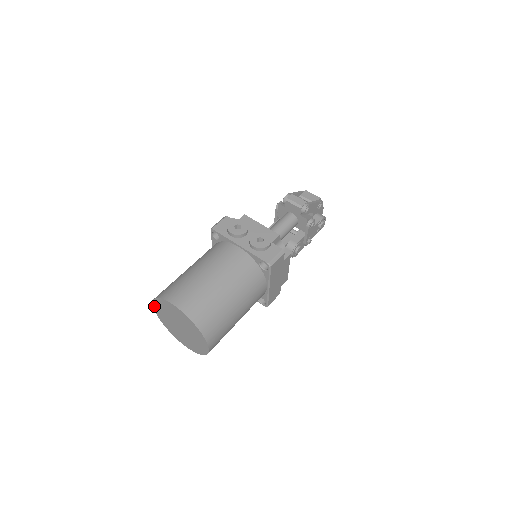
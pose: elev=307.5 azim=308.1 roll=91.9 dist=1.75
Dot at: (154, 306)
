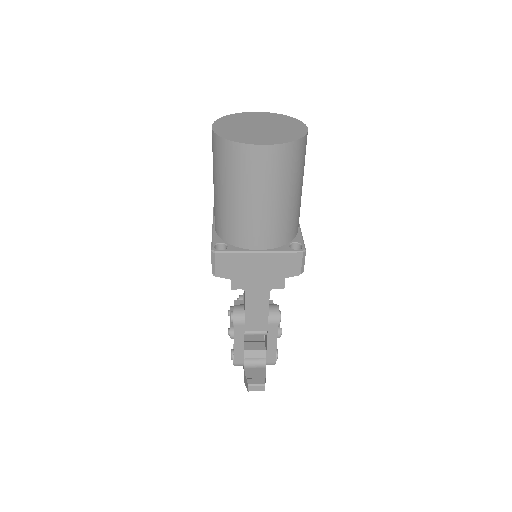
Dot at: (214, 125)
